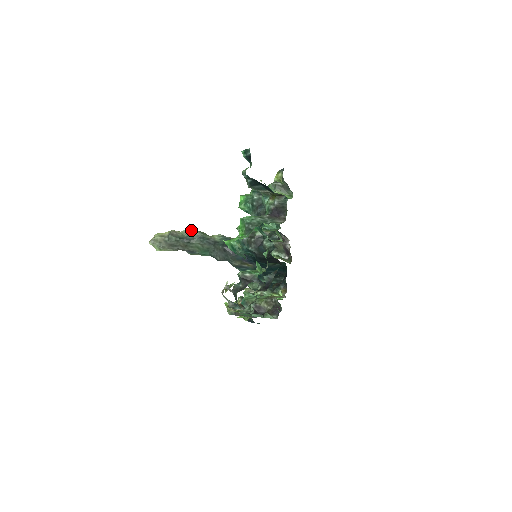
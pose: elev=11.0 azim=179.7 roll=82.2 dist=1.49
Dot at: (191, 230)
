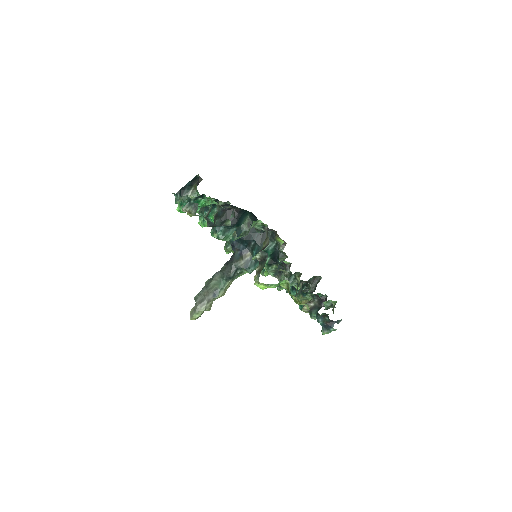
Dot at: (205, 284)
